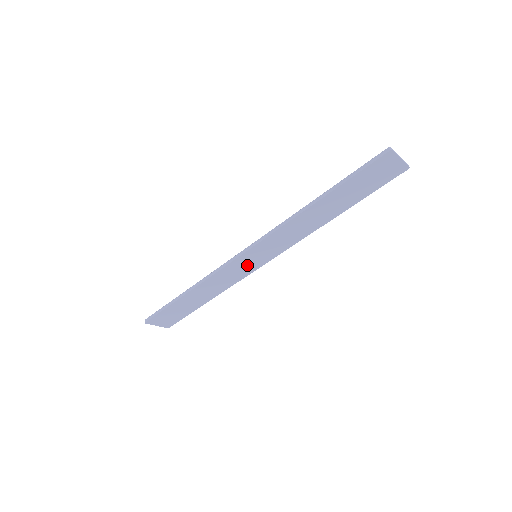
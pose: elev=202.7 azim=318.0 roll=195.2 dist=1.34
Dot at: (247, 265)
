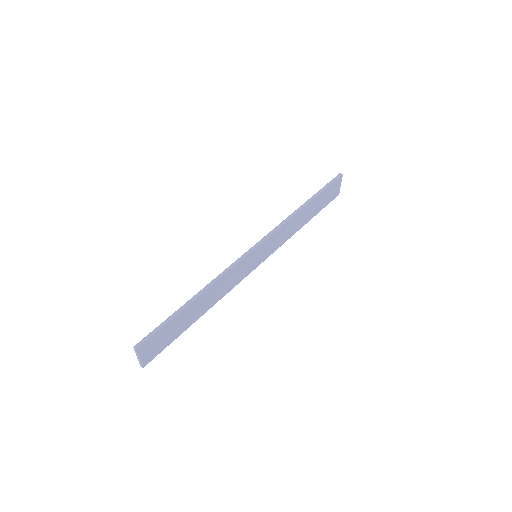
Dot at: (248, 266)
